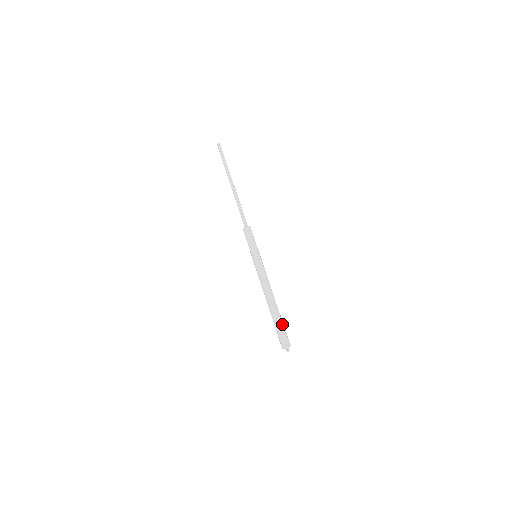
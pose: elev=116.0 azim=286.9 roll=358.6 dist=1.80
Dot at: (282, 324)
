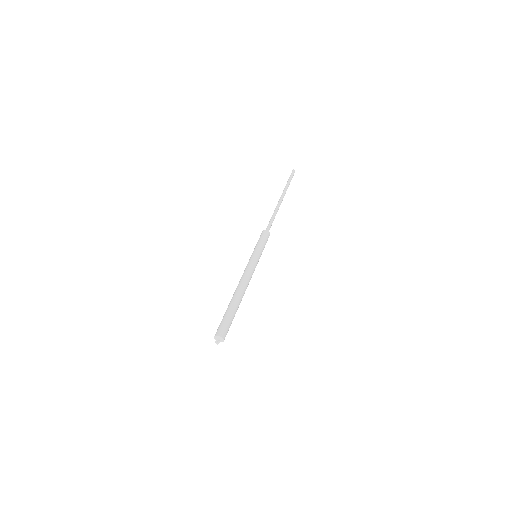
Dot at: (233, 318)
